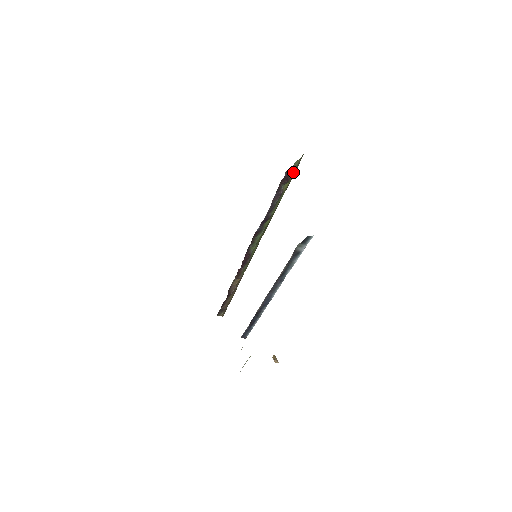
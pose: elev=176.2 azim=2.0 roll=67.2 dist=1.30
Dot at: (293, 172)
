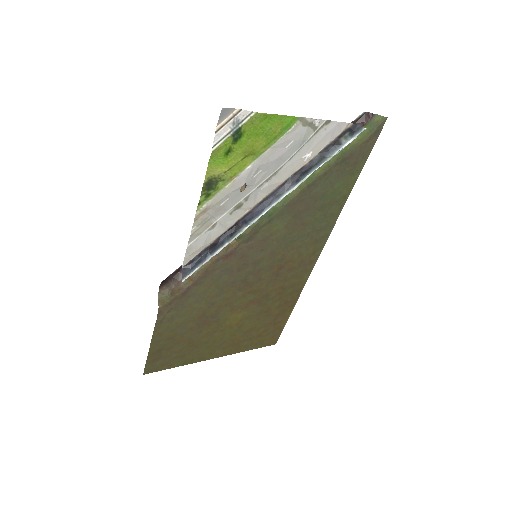
Dot at: (369, 126)
